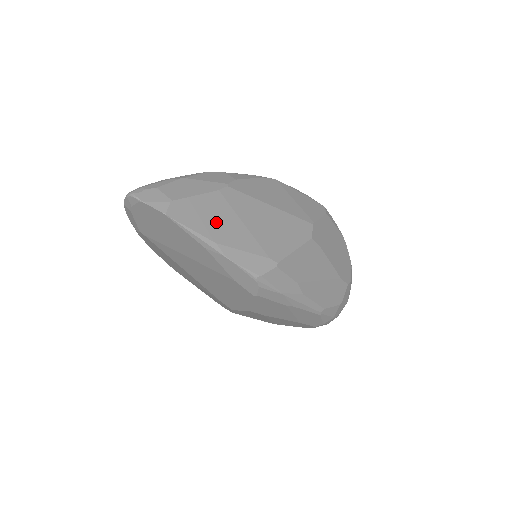
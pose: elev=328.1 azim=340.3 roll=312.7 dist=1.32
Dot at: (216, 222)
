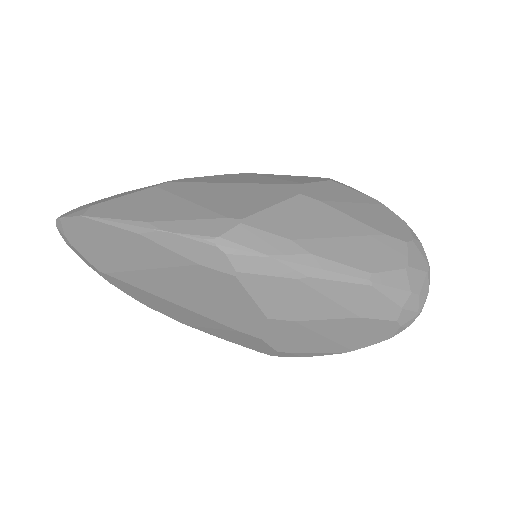
Dot at: (149, 207)
